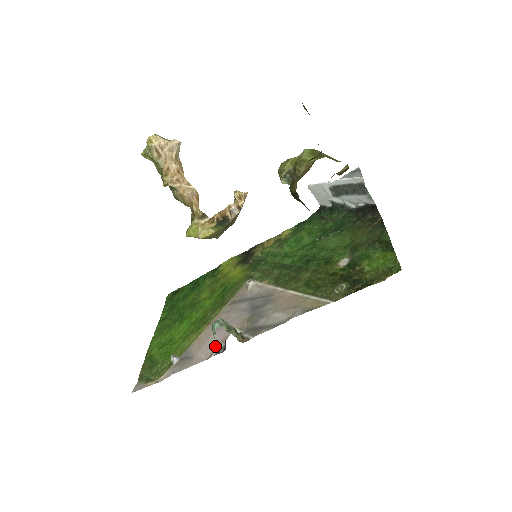
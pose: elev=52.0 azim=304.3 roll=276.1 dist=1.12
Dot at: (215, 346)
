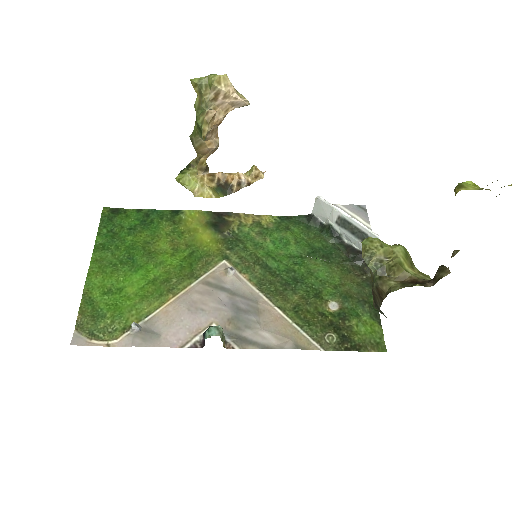
Dot at: (189, 334)
